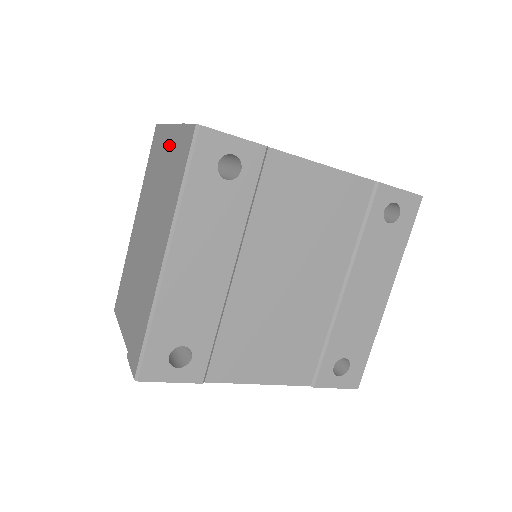
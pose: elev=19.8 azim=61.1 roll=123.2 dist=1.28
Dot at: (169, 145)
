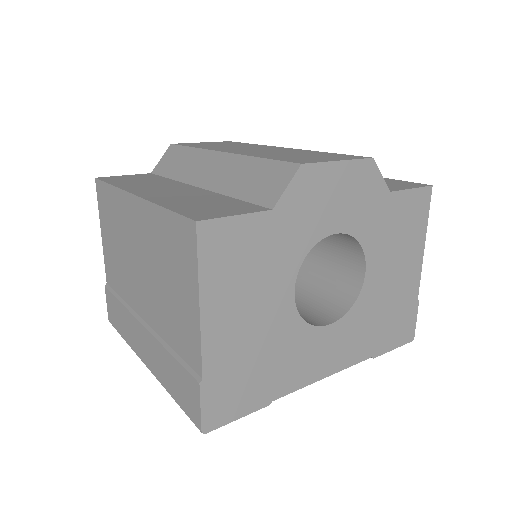
Dot at: (187, 326)
